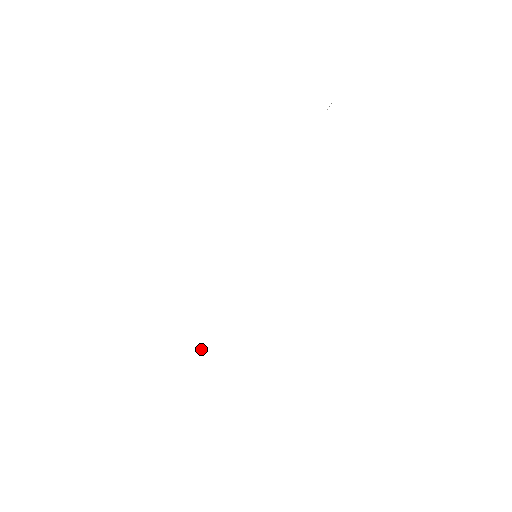
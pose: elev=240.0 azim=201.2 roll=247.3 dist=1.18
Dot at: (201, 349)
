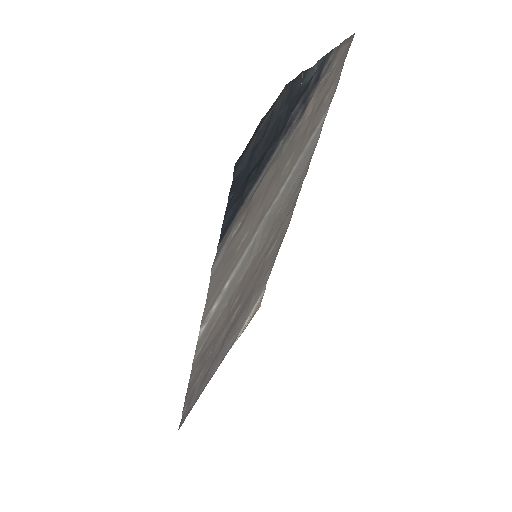
Dot at: (236, 340)
